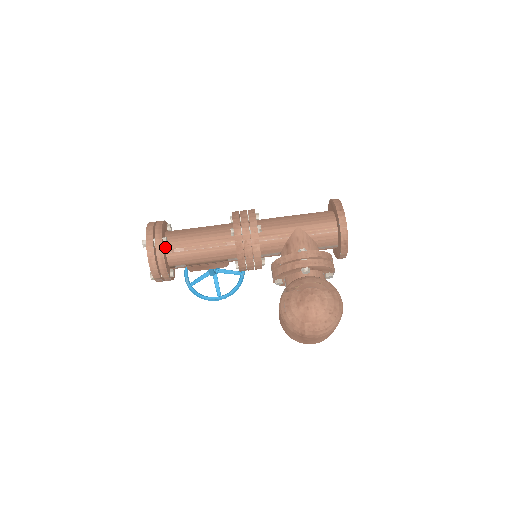
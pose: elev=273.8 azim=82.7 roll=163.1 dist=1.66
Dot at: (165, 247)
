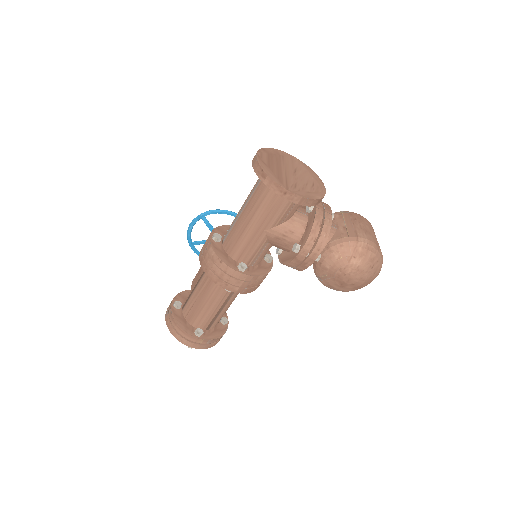
Dot at: (203, 330)
